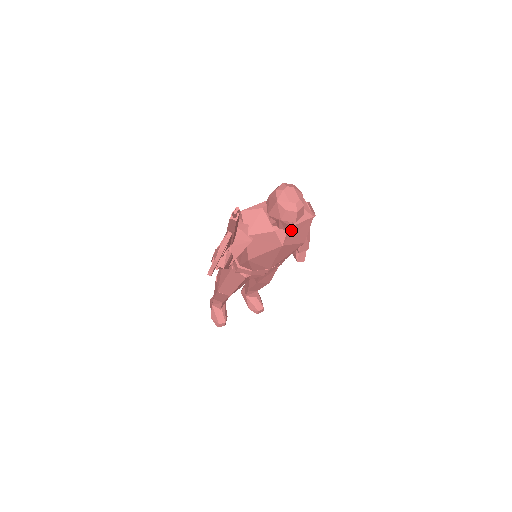
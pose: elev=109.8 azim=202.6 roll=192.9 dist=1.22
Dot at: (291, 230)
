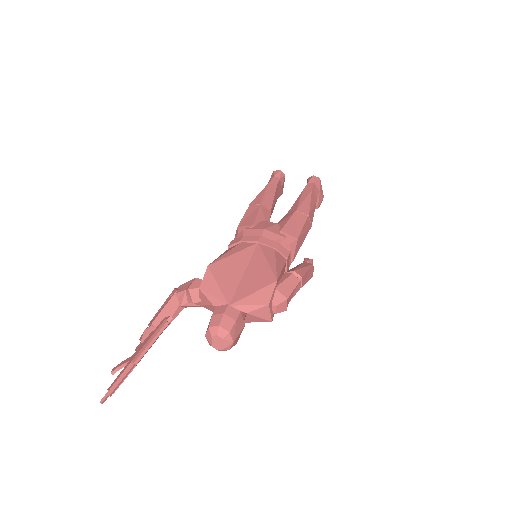
Dot at: occluded
